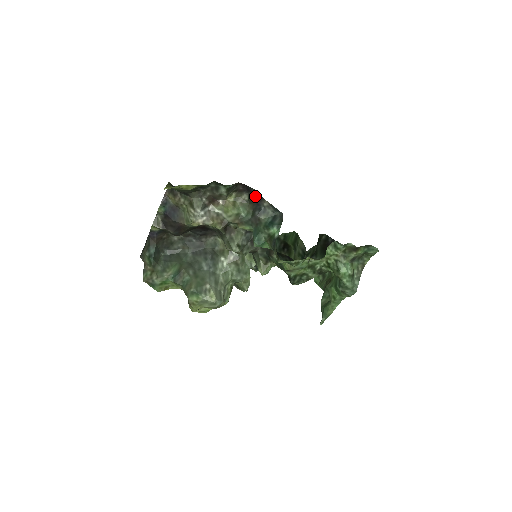
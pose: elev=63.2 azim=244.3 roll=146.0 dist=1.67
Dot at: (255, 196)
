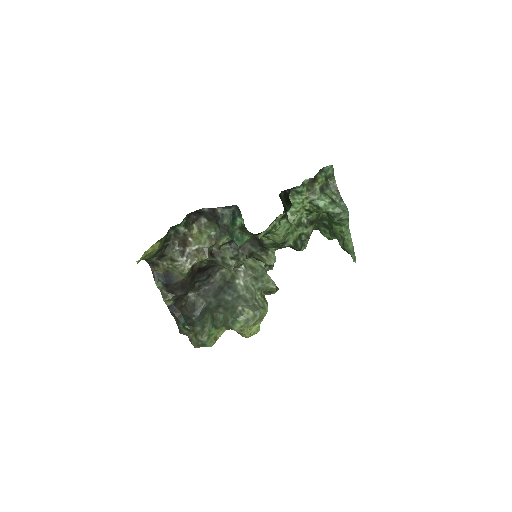
Dot at: (208, 213)
